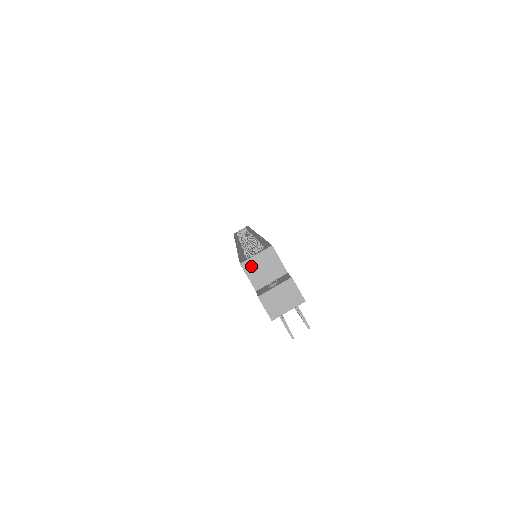
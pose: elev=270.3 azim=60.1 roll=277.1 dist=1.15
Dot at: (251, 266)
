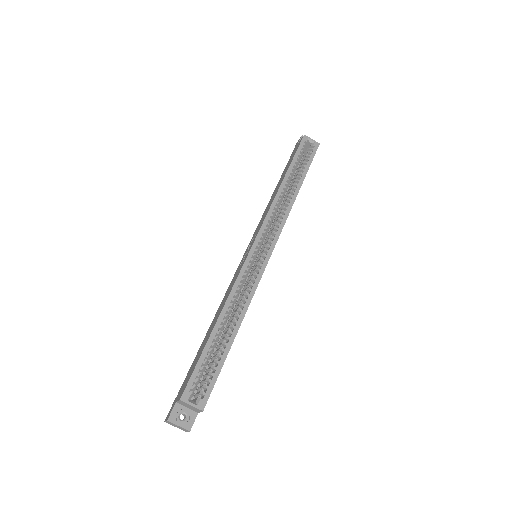
Dot at: (184, 403)
